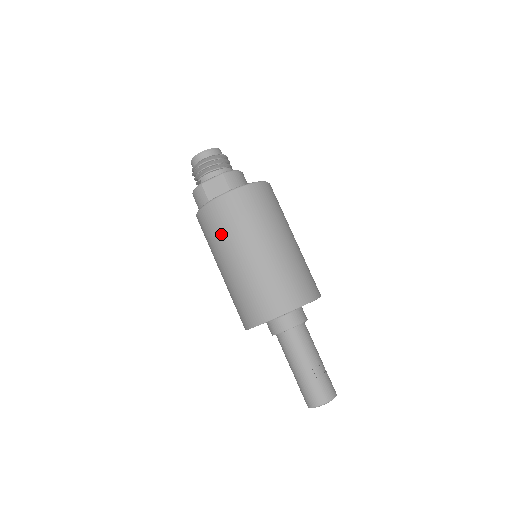
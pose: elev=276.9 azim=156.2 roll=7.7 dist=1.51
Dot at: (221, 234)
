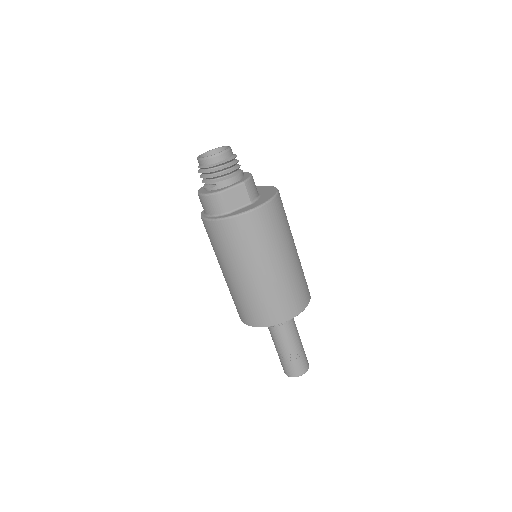
Dot at: (244, 248)
